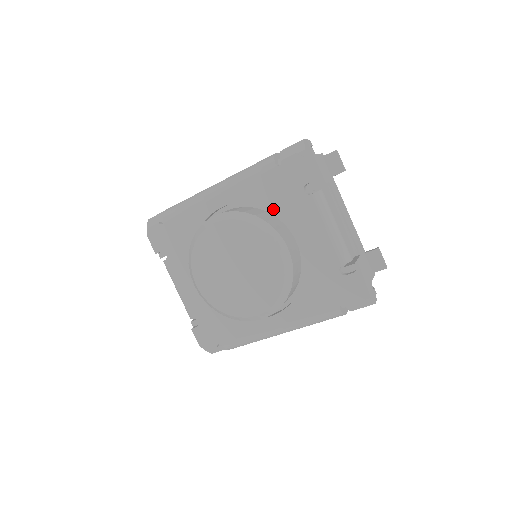
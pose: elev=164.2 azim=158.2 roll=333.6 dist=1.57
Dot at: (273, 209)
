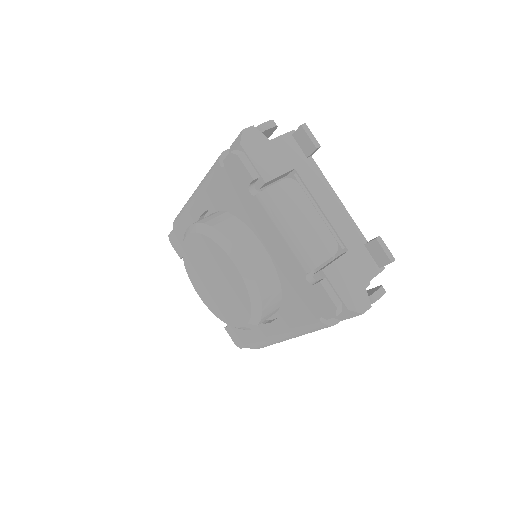
Dot at: (235, 214)
